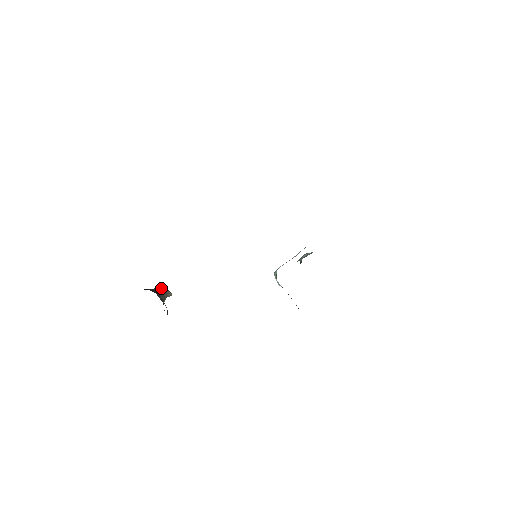
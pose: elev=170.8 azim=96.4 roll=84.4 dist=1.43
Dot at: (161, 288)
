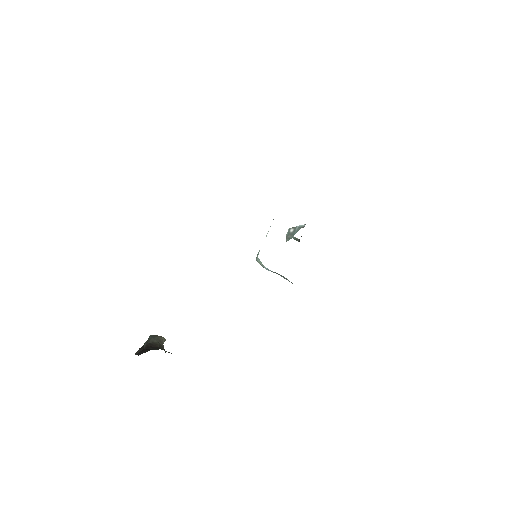
Dot at: (151, 338)
